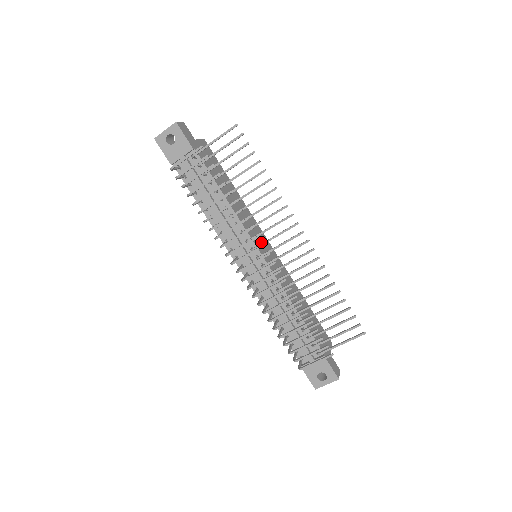
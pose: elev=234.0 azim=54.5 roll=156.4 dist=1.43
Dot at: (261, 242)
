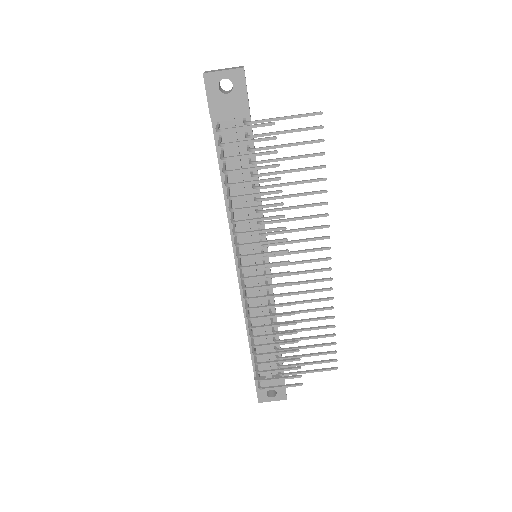
Dot at: occluded
